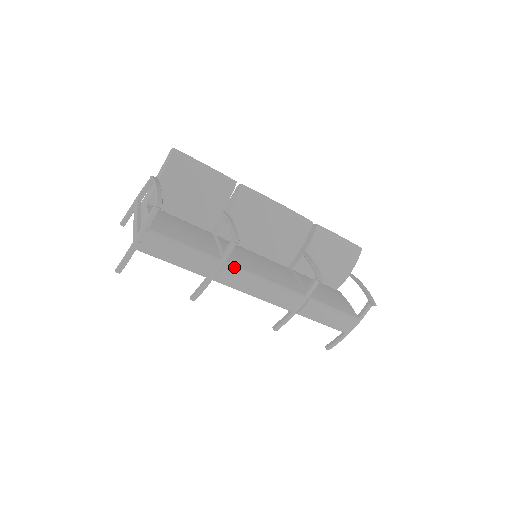
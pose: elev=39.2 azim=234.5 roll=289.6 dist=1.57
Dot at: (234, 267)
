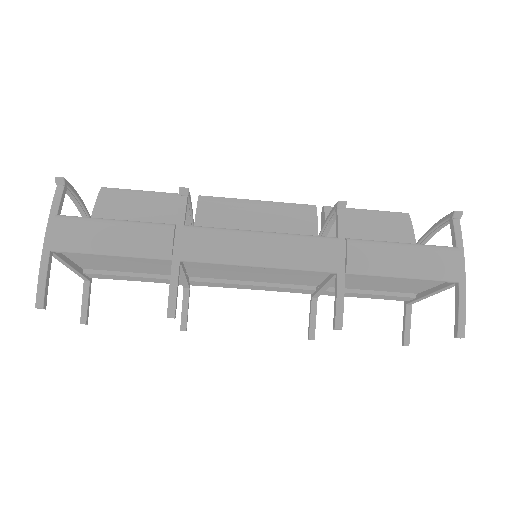
Dot at: (200, 227)
